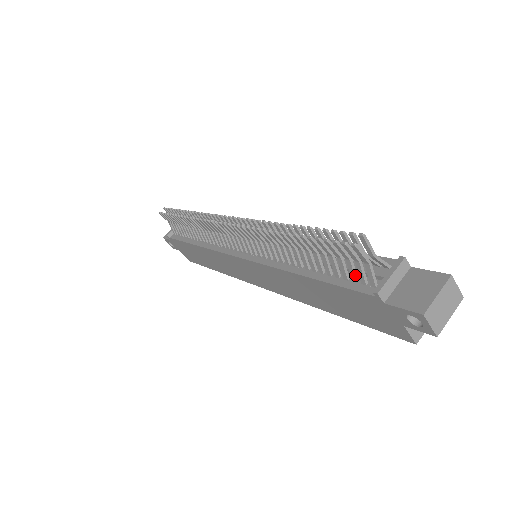
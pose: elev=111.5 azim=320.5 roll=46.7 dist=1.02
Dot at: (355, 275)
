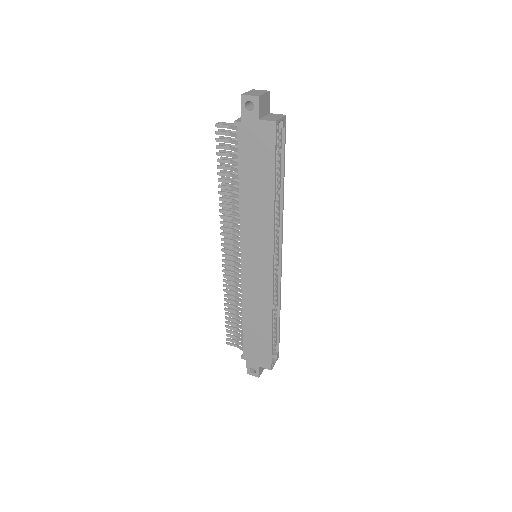
Dot at: (237, 142)
